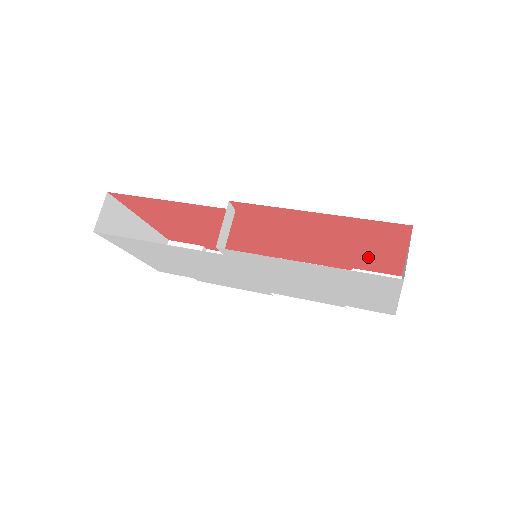
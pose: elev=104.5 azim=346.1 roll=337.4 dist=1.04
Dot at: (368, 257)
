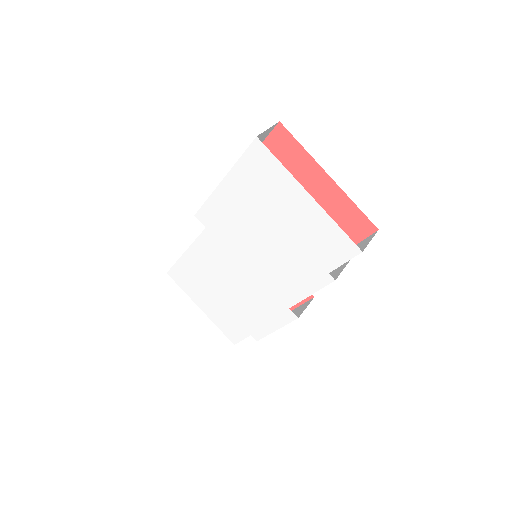
Dot at: occluded
